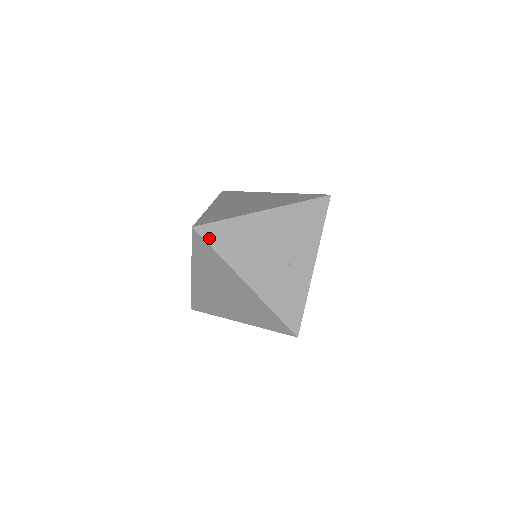
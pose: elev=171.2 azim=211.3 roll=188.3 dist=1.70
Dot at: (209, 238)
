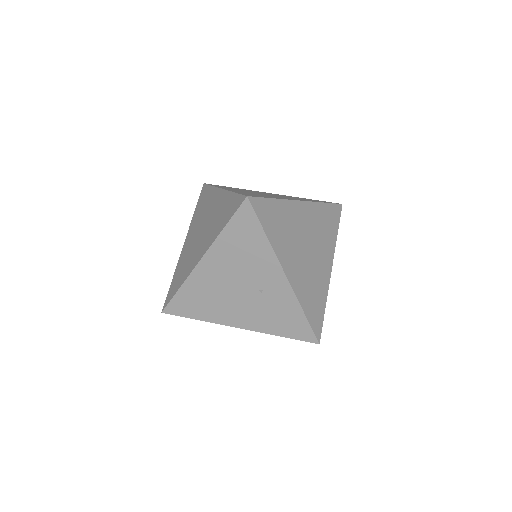
Dot at: (180, 313)
